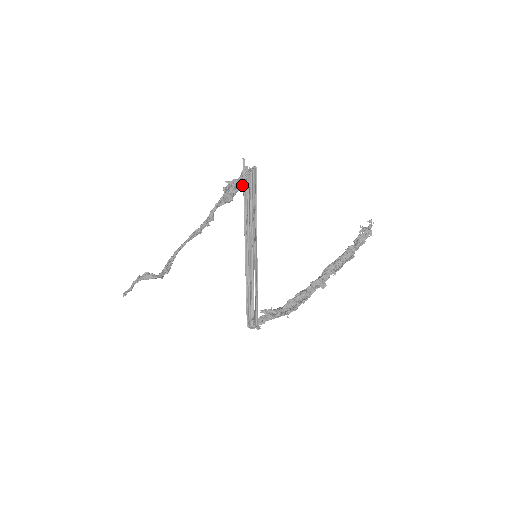
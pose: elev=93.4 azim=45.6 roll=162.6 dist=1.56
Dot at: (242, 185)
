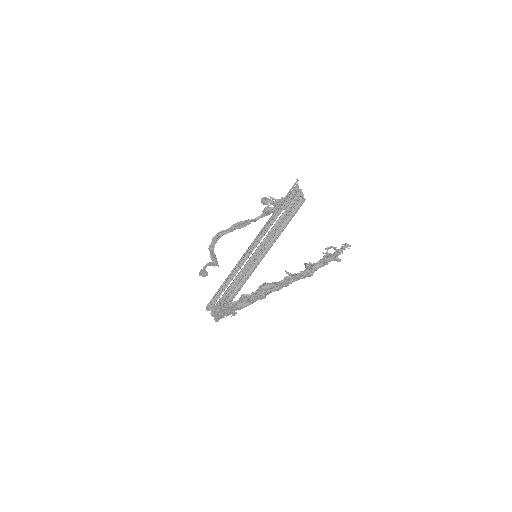
Dot at: occluded
